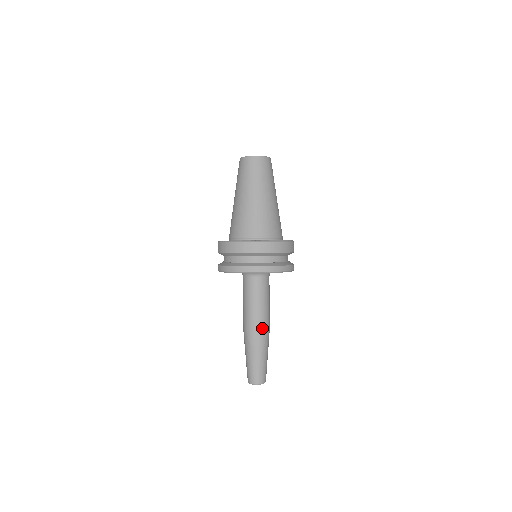
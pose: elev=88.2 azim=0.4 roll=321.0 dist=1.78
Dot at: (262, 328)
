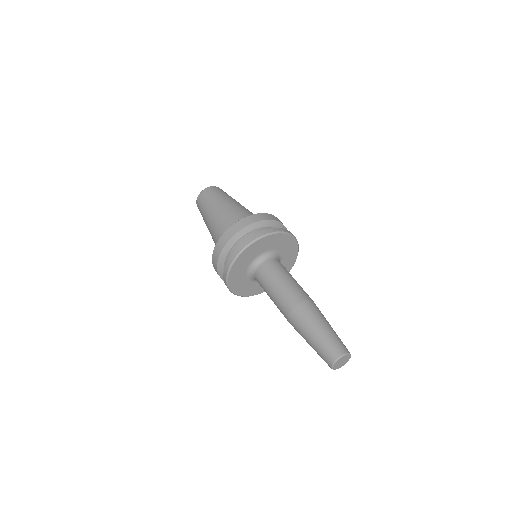
Dot at: (310, 298)
